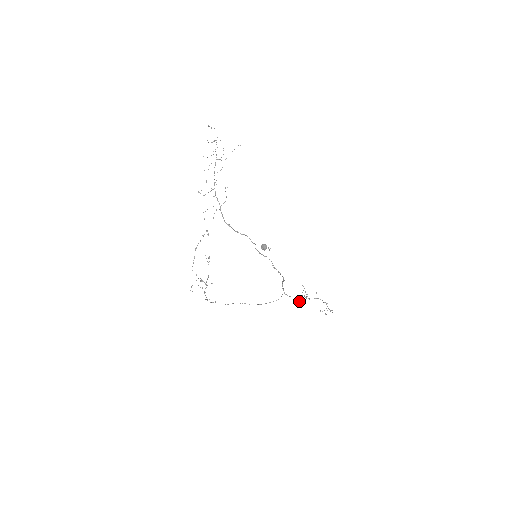
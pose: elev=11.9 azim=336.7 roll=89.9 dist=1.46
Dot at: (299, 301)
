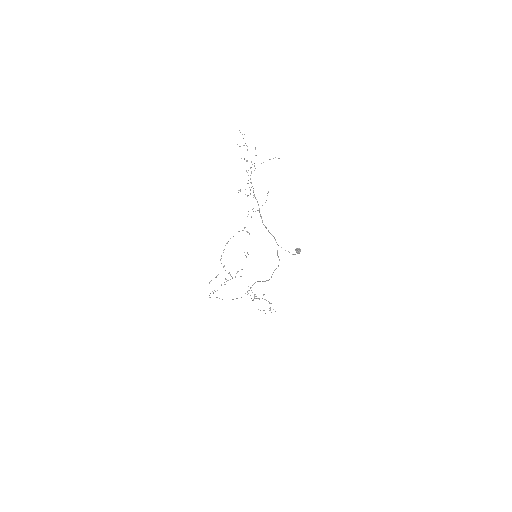
Dot at: (253, 300)
